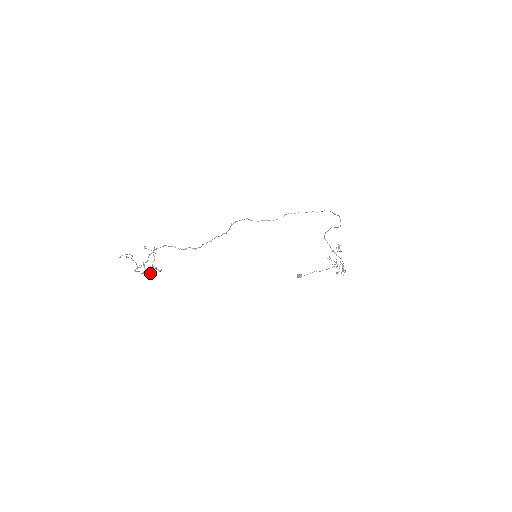
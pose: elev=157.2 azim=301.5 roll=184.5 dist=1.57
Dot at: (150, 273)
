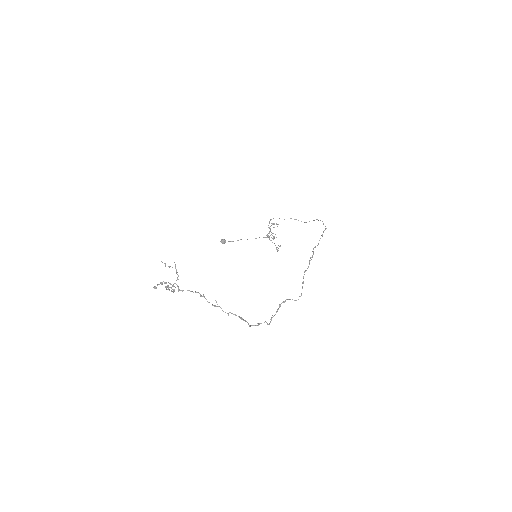
Dot at: (228, 313)
